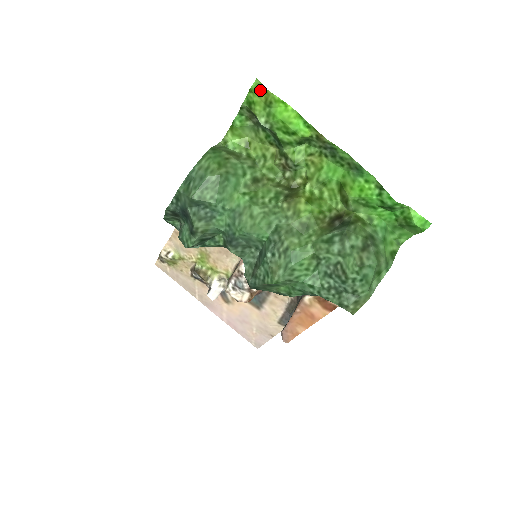
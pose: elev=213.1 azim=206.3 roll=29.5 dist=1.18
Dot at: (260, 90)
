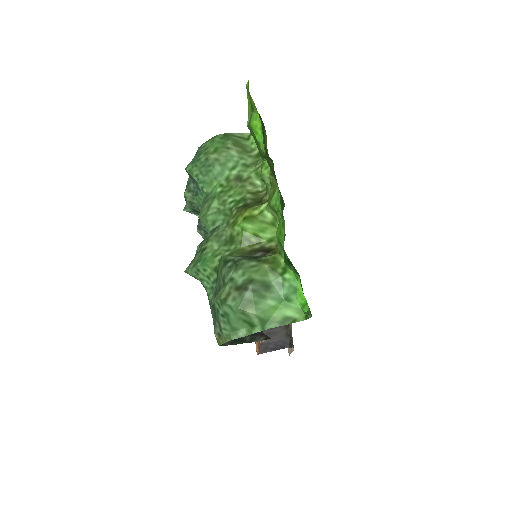
Dot at: (248, 90)
